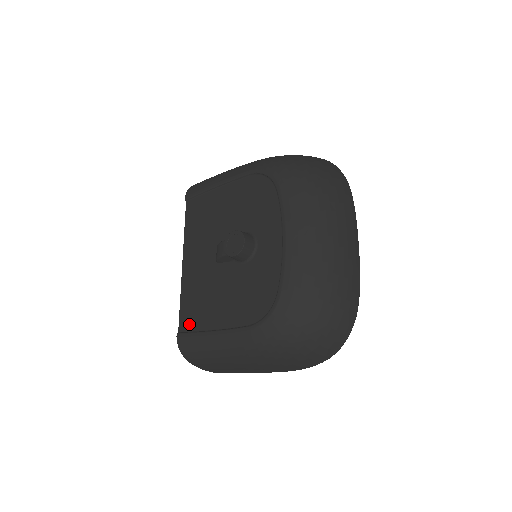
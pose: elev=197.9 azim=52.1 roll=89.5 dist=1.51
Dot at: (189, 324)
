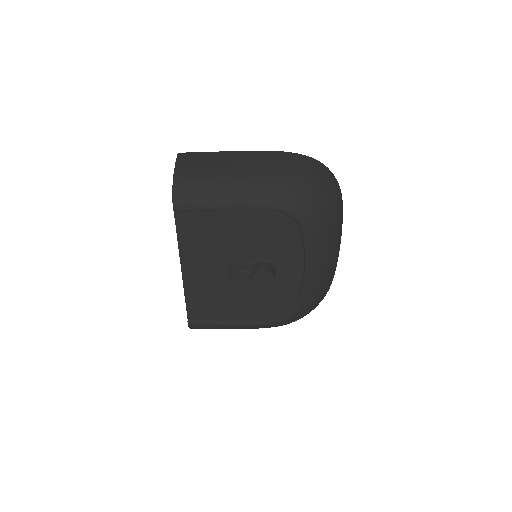
Dot at: (201, 316)
